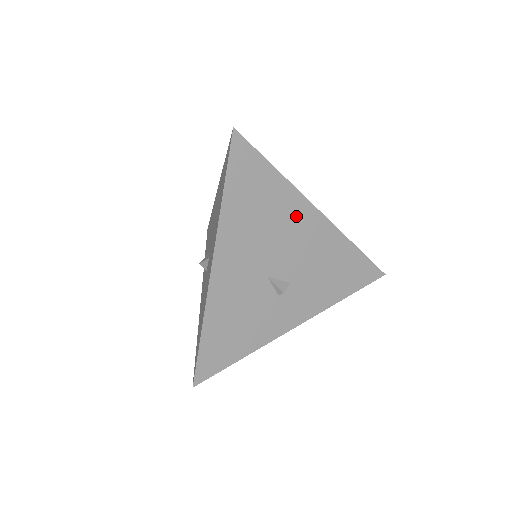
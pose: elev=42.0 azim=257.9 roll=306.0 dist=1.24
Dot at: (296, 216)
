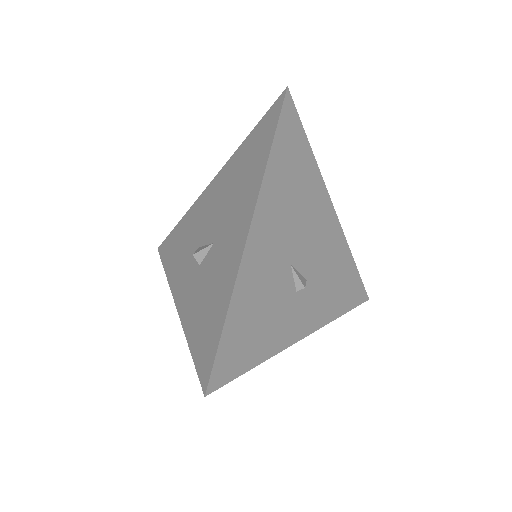
Dot at: (319, 206)
